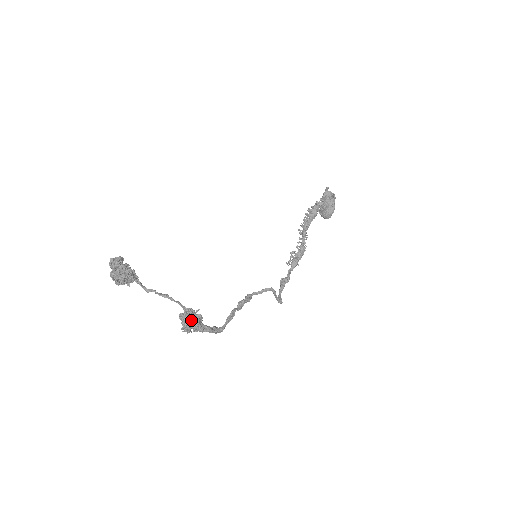
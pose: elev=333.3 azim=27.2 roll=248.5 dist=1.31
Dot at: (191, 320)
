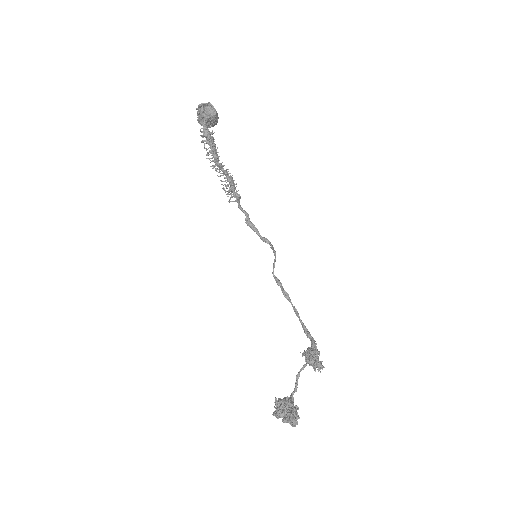
Dot at: occluded
